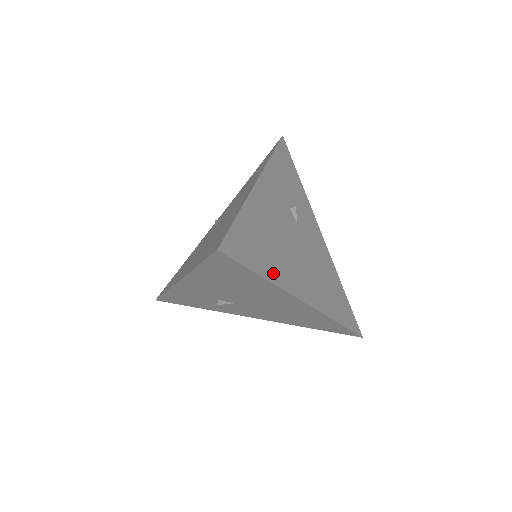
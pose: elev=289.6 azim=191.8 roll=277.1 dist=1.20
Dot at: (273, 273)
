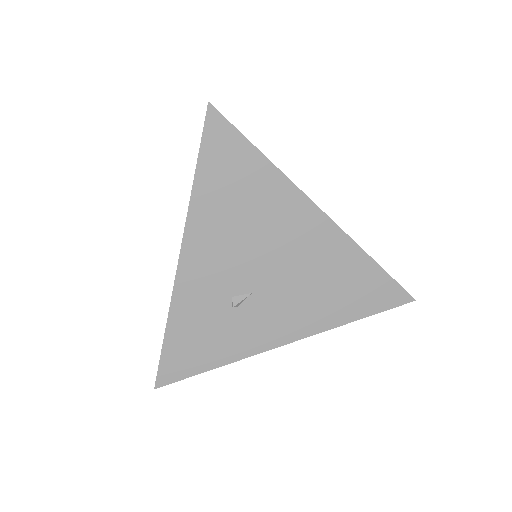
Dot at: occluded
